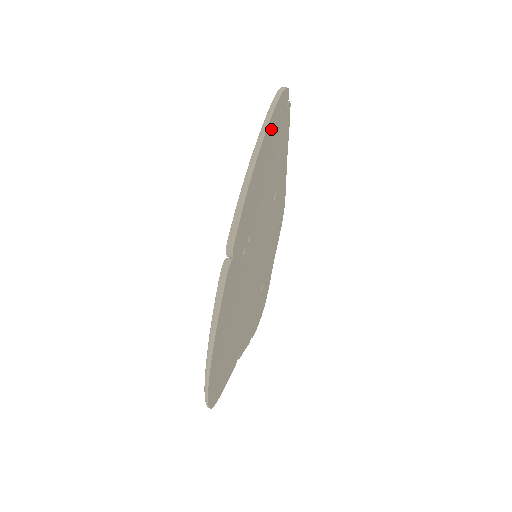
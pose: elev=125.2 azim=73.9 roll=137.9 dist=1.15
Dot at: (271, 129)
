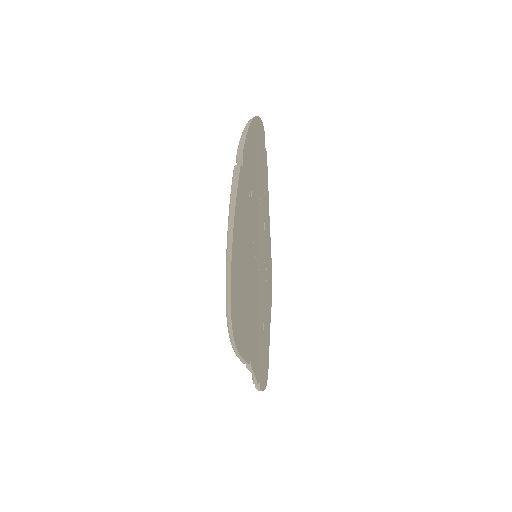
Dot at: (258, 129)
